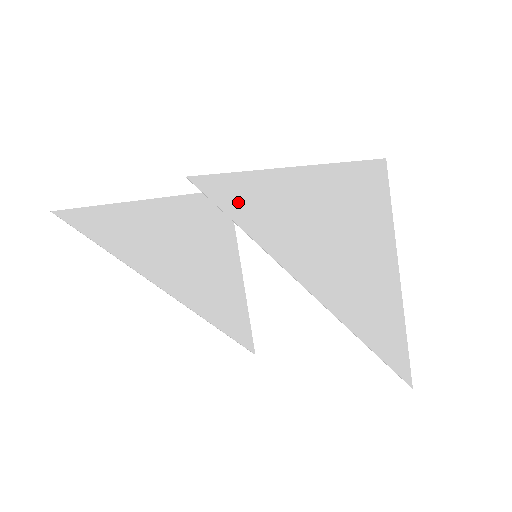
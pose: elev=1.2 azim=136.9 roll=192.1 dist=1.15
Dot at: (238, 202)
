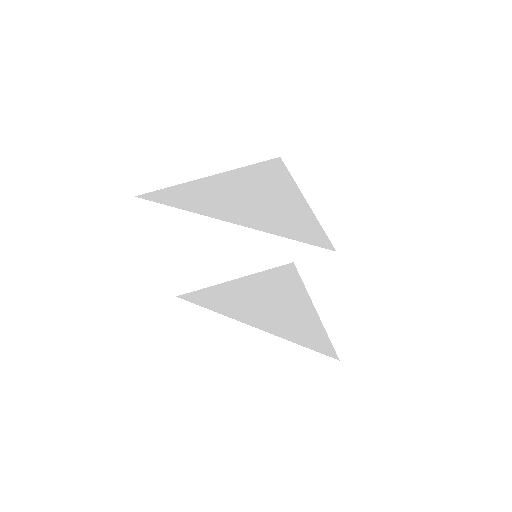
Dot at: (160, 197)
